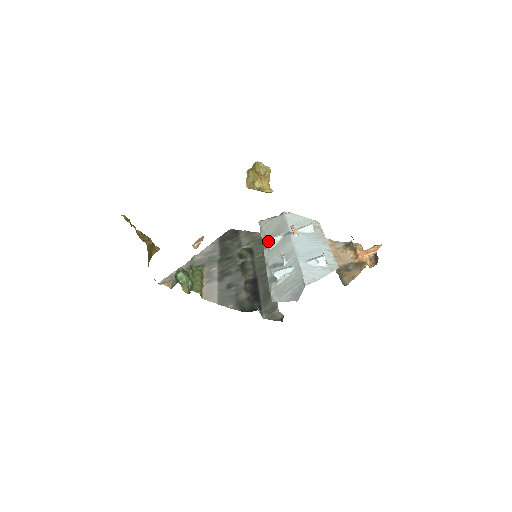
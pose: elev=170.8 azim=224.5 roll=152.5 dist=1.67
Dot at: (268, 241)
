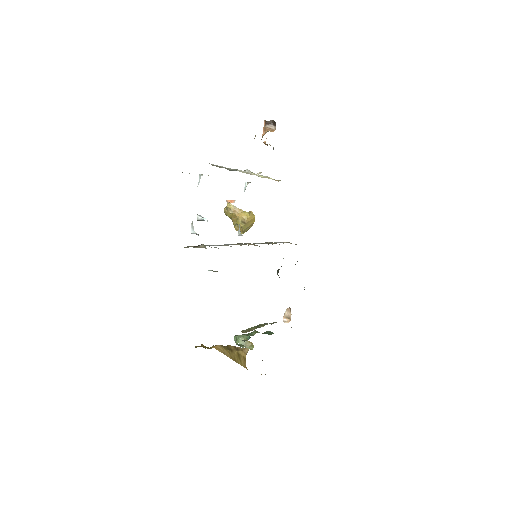
Dot at: (238, 234)
